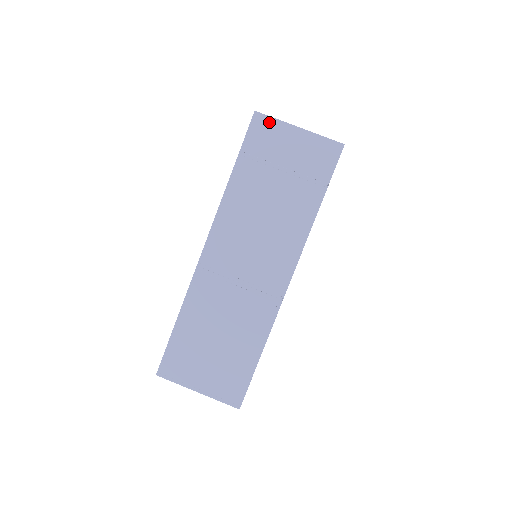
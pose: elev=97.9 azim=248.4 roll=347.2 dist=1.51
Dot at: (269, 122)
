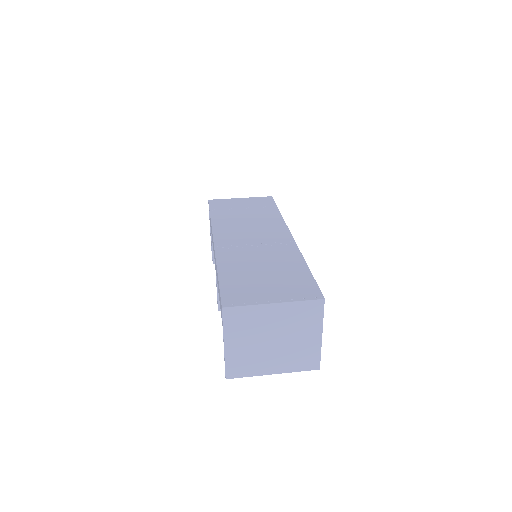
Dot at: (220, 200)
